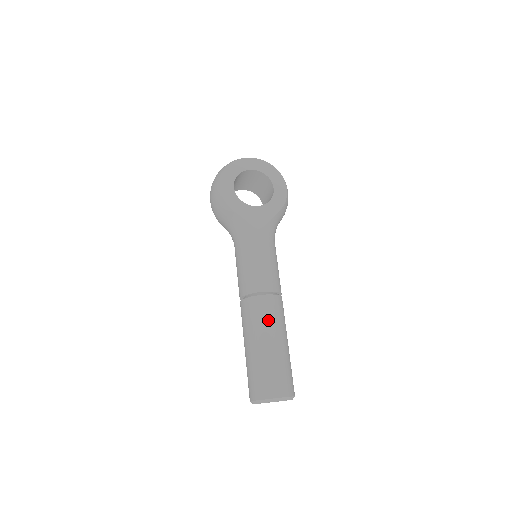
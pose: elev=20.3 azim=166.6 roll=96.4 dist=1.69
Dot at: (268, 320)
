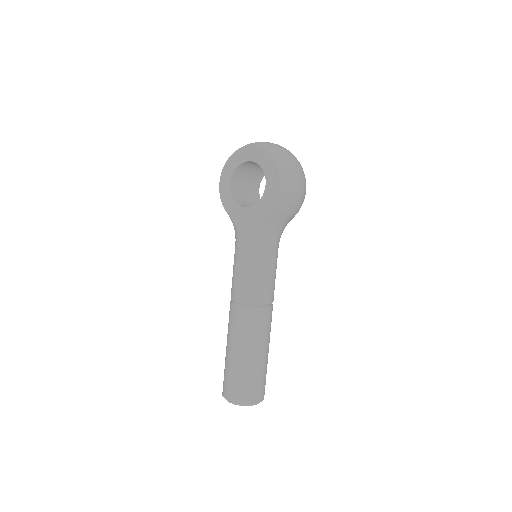
Dot at: (234, 330)
